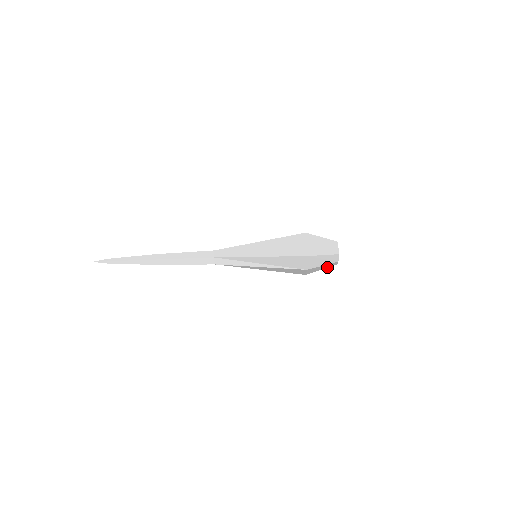
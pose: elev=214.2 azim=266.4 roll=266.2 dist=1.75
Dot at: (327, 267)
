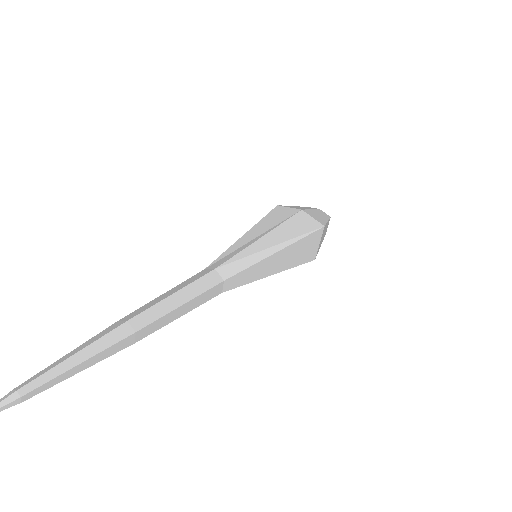
Dot at: occluded
